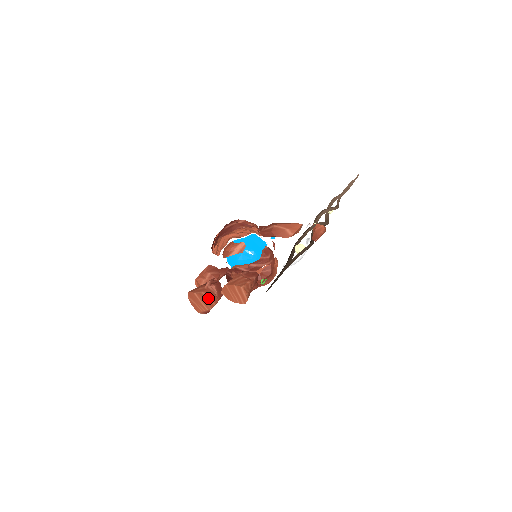
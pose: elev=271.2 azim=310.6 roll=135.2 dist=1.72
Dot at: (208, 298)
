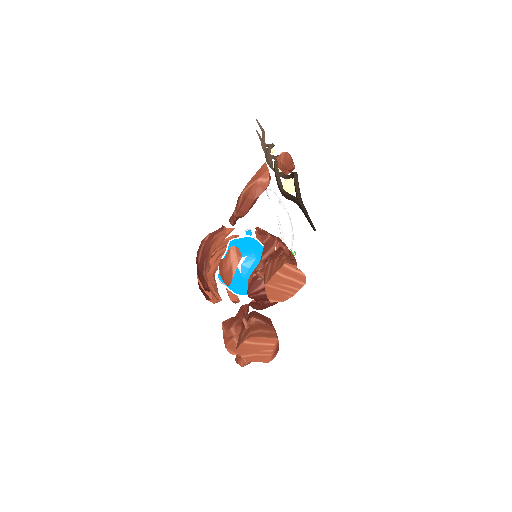
Dot at: (262, 332)
